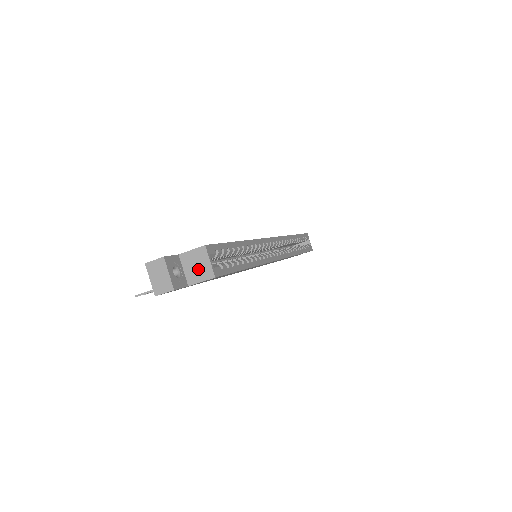
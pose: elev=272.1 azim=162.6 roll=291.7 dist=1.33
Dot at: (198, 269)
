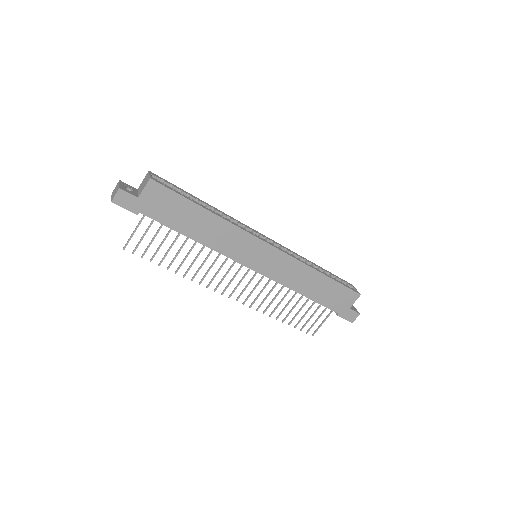
Dot at: (144, 184)
